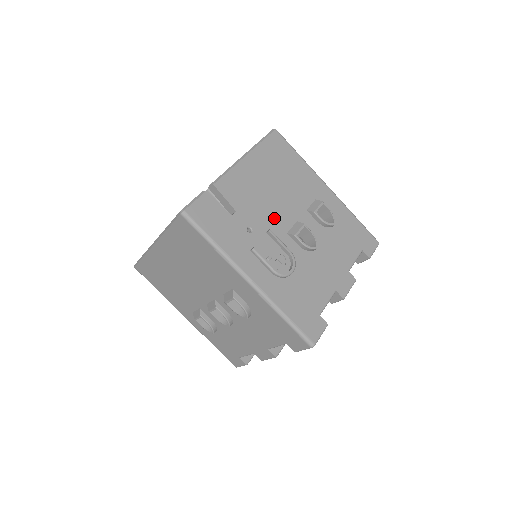
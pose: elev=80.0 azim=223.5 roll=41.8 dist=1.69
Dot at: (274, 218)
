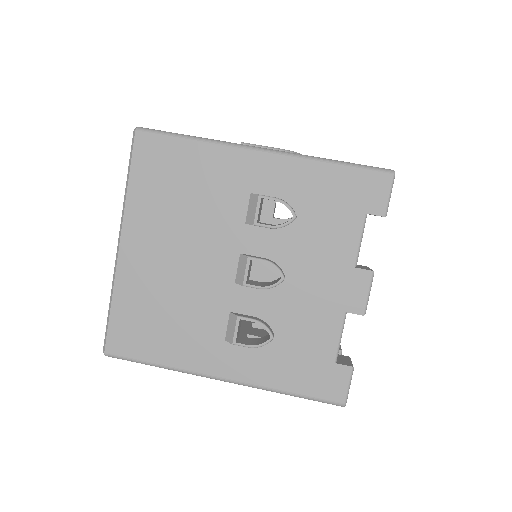
Dot at: occluded
